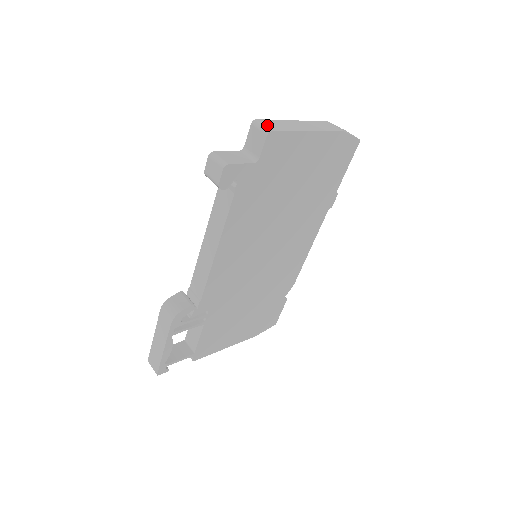
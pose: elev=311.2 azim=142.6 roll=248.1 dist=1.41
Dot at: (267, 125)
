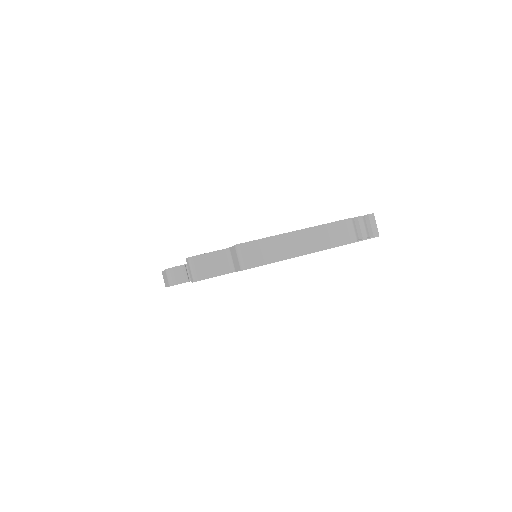
Dot at: (247, 256)
